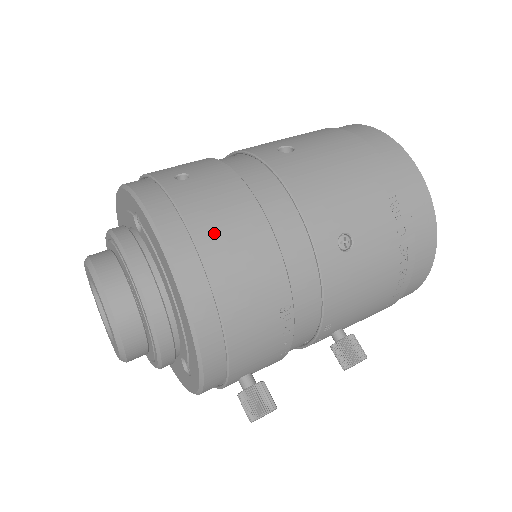
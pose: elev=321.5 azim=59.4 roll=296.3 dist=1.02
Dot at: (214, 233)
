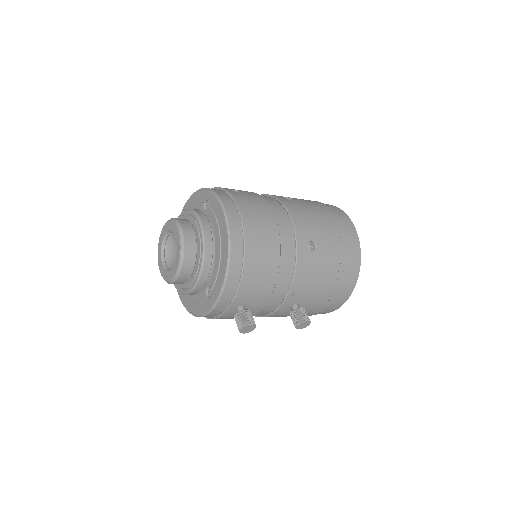
Dot at: (250, 215)
